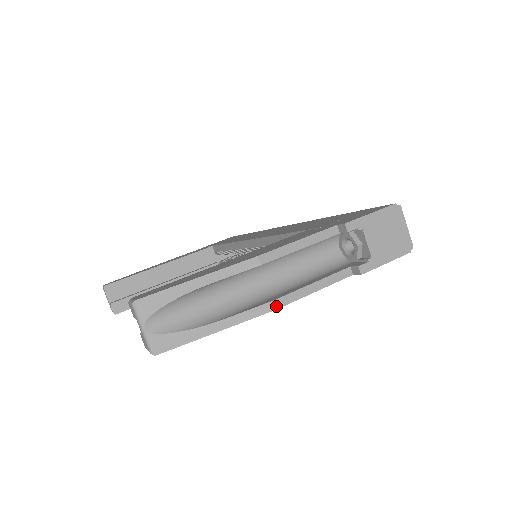
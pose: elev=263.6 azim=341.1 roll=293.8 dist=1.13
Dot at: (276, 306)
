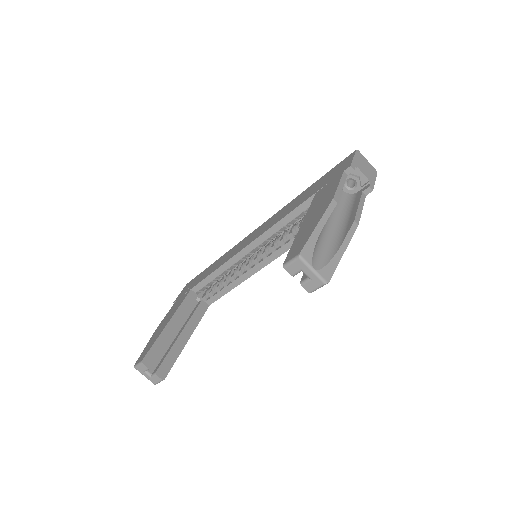
Dot at: (357, 223)
